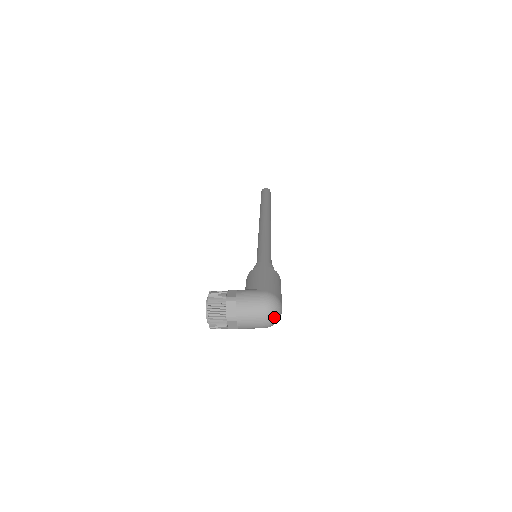
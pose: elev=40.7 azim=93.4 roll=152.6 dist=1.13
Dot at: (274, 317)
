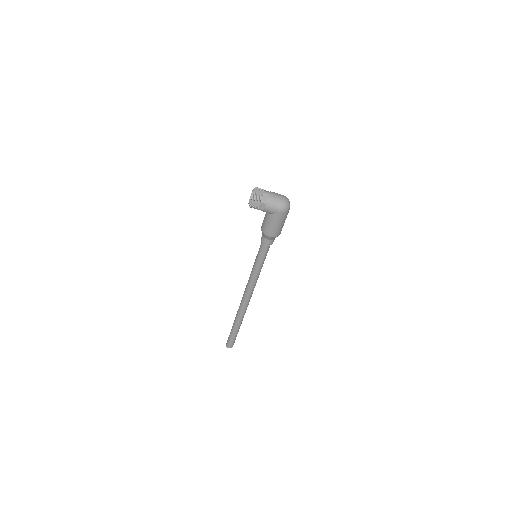
Dot at: (288, 201)
